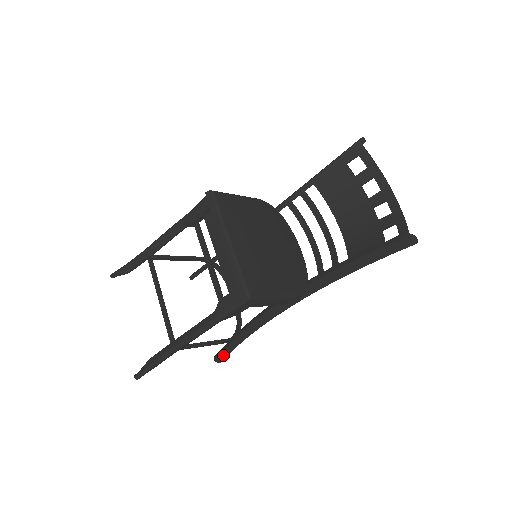
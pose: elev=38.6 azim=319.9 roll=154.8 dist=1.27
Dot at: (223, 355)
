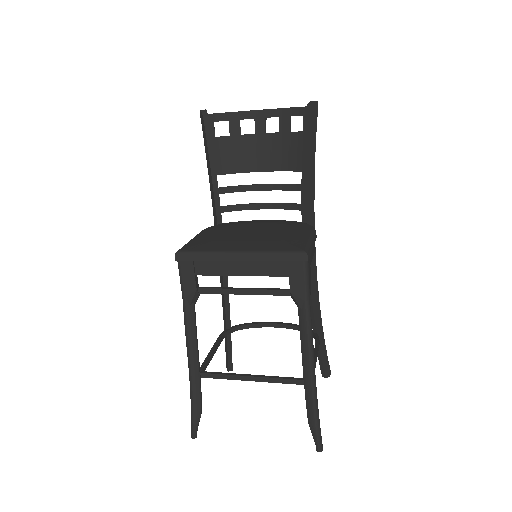
Dot at: (326, 364)
